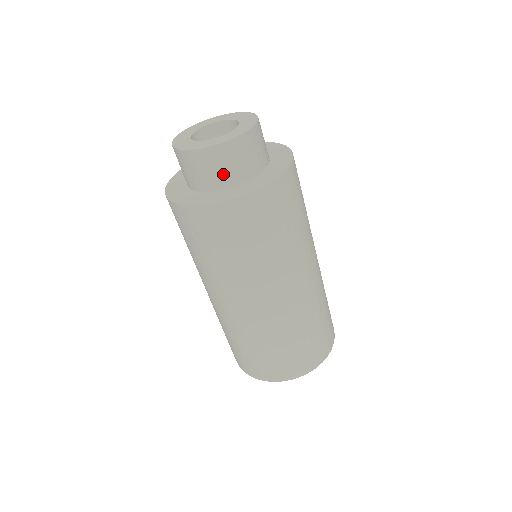
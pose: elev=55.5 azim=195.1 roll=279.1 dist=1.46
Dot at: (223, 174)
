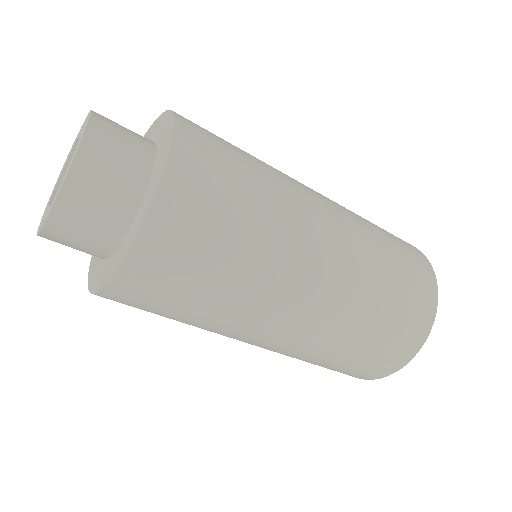
Dot at: (110, 207)
